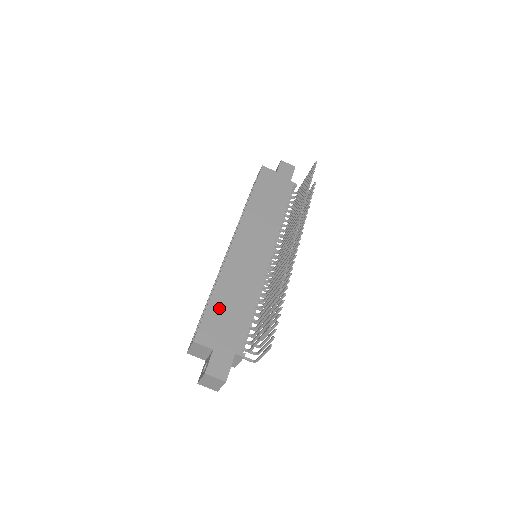
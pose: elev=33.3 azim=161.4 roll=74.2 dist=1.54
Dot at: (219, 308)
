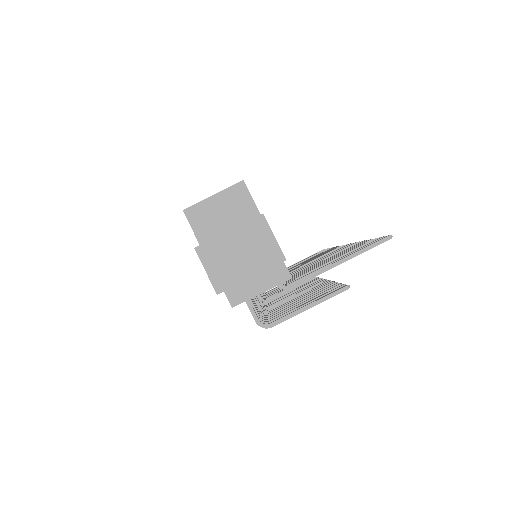
Dot at: occluded
